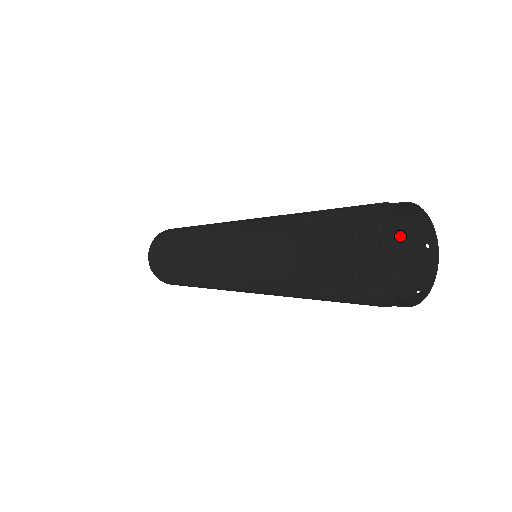
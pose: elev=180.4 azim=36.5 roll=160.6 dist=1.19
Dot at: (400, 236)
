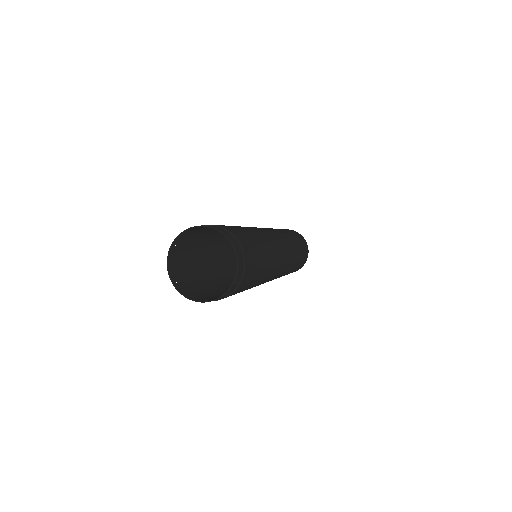
Dot at: (247, 272)
